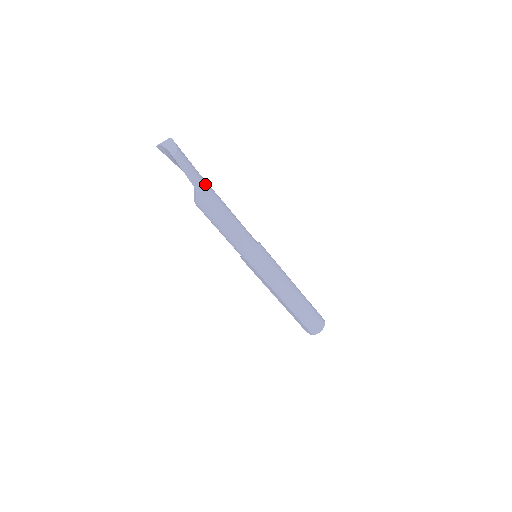
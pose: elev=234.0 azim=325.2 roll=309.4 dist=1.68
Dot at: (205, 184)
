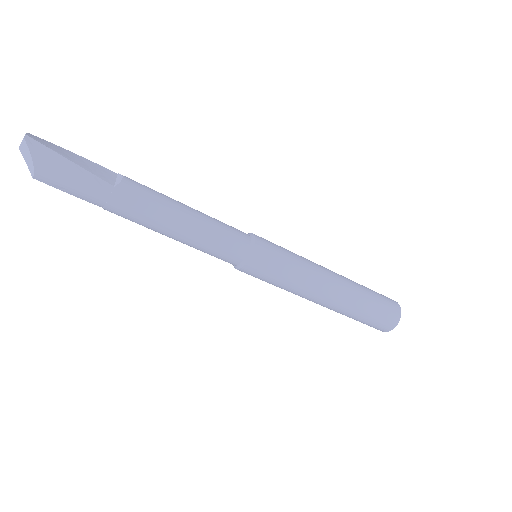
Dot at: (112, 199)
